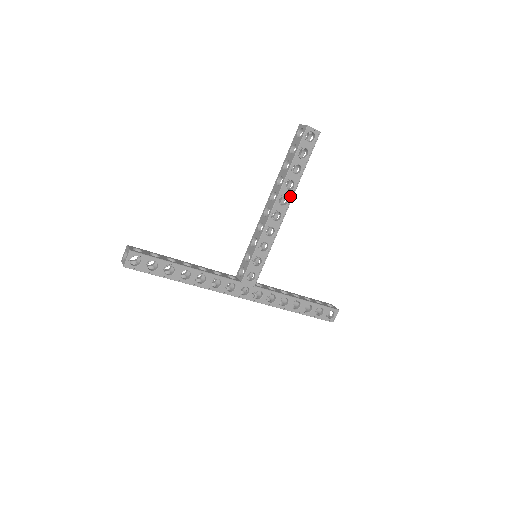
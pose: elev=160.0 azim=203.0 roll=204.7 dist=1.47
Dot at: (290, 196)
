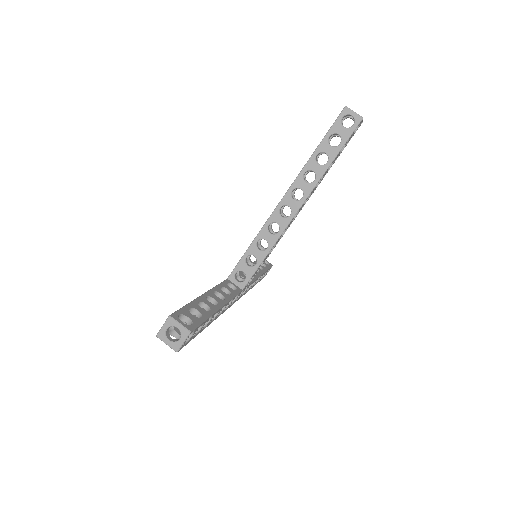
Dot at: (312, 193)
